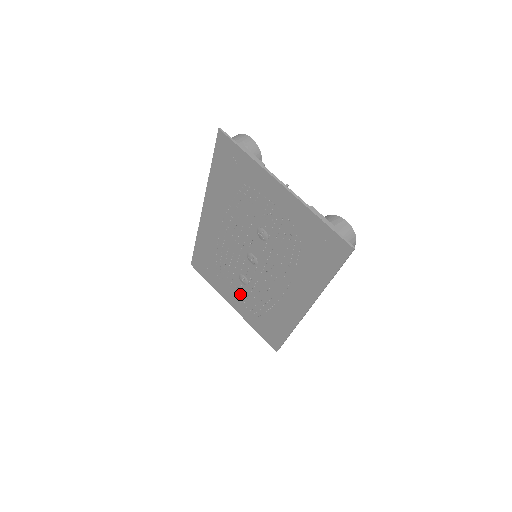
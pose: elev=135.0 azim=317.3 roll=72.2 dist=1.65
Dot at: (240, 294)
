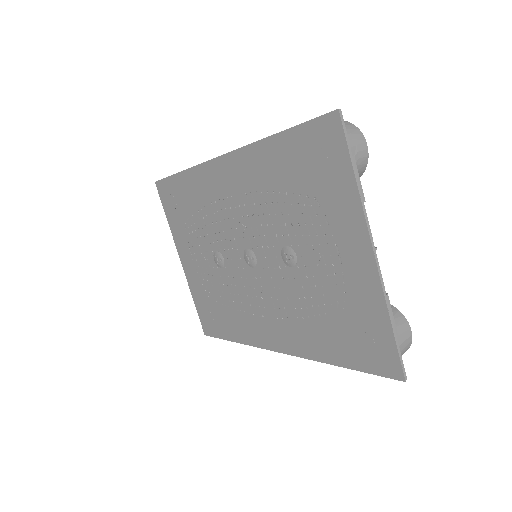
Dot at: (202, 263)
